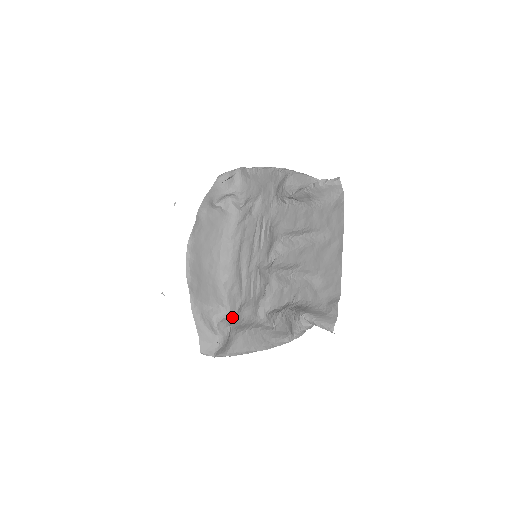
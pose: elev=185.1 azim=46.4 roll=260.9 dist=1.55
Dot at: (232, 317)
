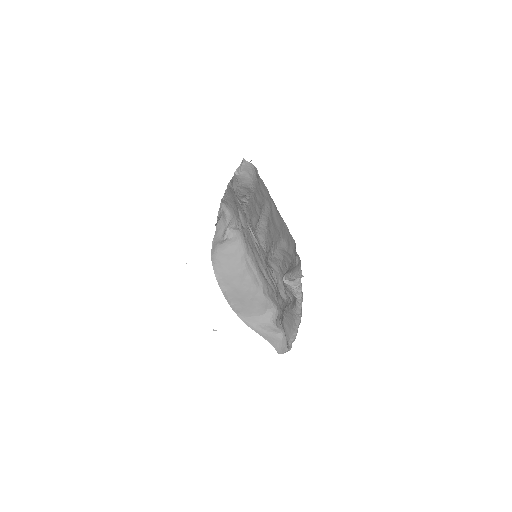
Dot at: (280, 312)
